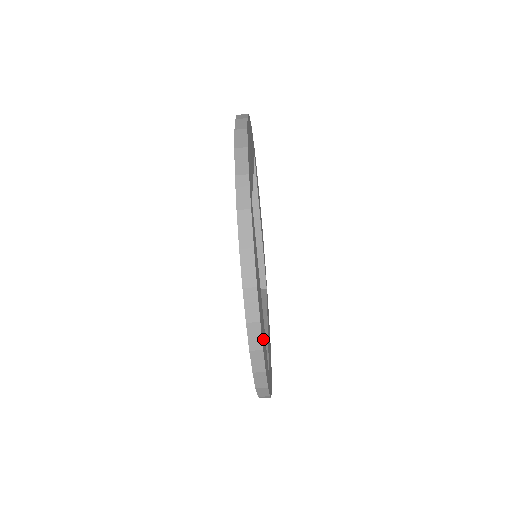
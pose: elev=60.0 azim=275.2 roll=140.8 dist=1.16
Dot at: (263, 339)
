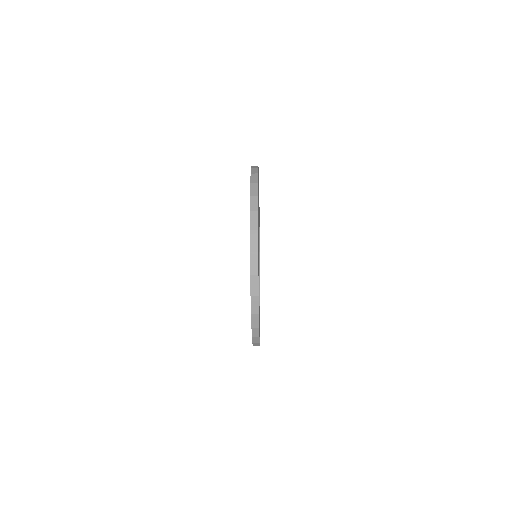
Dot at: (259, 327)
